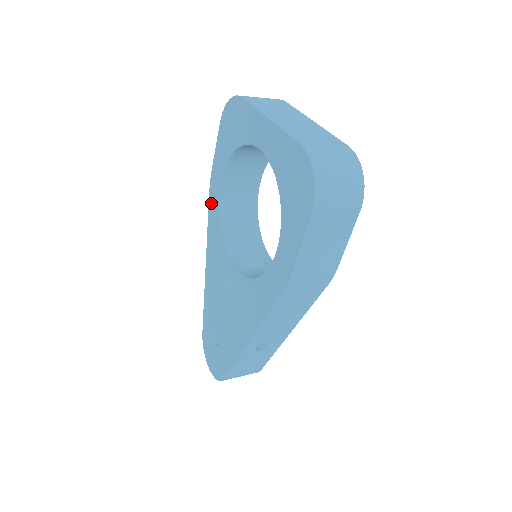
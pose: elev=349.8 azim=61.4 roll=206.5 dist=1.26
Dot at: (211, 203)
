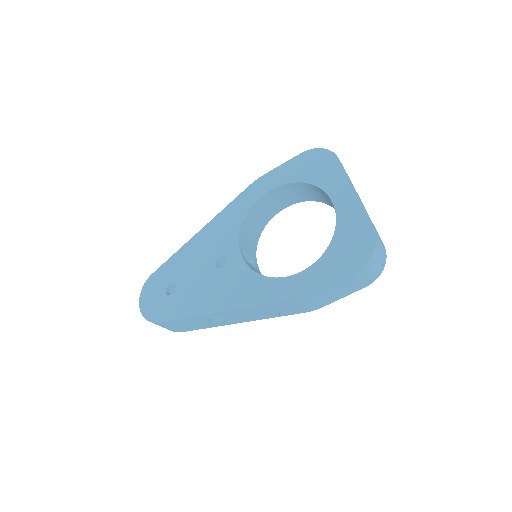
Dot at: (246, 194)
